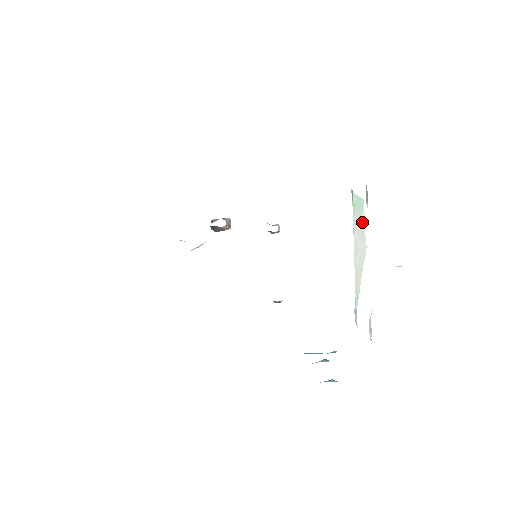
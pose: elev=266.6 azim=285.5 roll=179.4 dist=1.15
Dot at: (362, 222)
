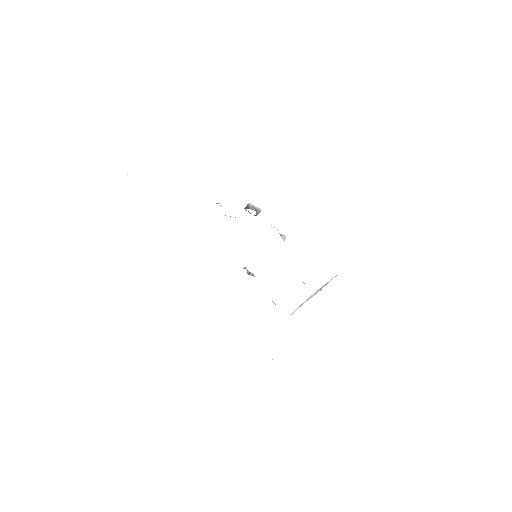
Dot at: occluded
